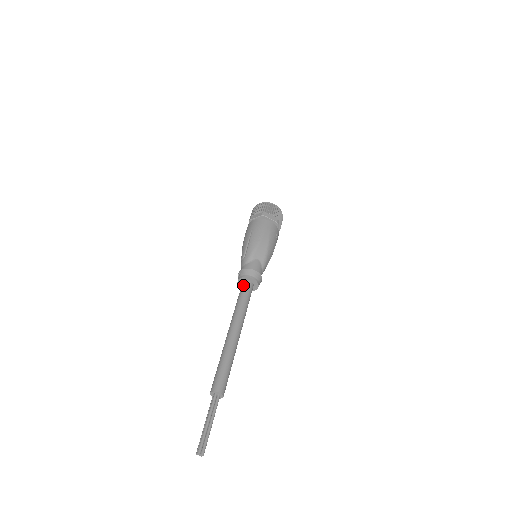
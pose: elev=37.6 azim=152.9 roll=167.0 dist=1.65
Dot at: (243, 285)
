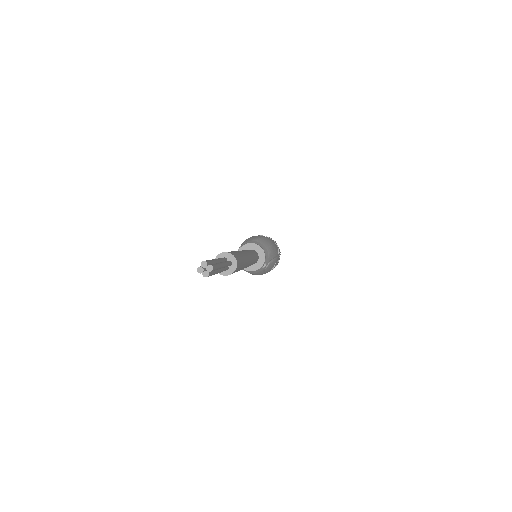
Dot at: occluded
